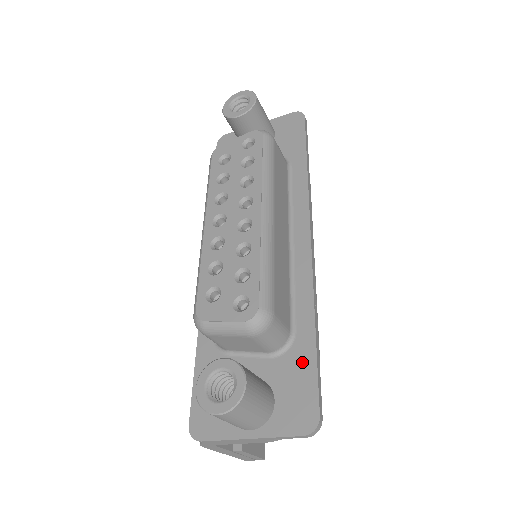
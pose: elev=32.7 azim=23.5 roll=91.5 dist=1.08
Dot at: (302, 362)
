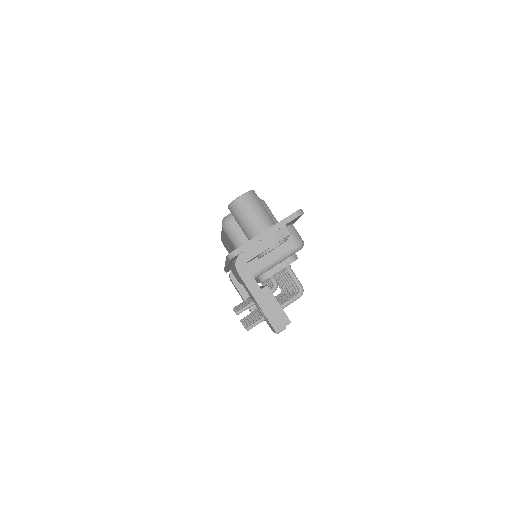
Dot at: occluded
